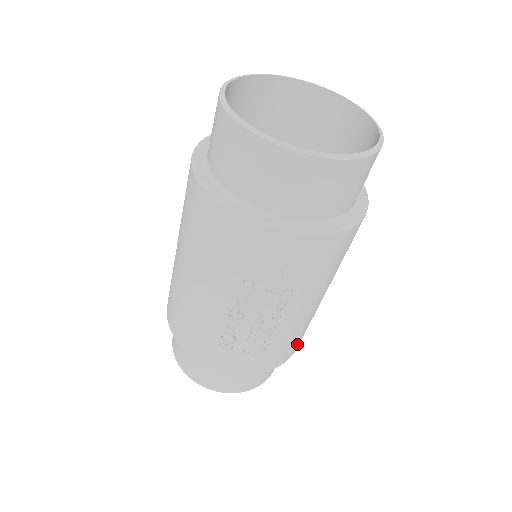
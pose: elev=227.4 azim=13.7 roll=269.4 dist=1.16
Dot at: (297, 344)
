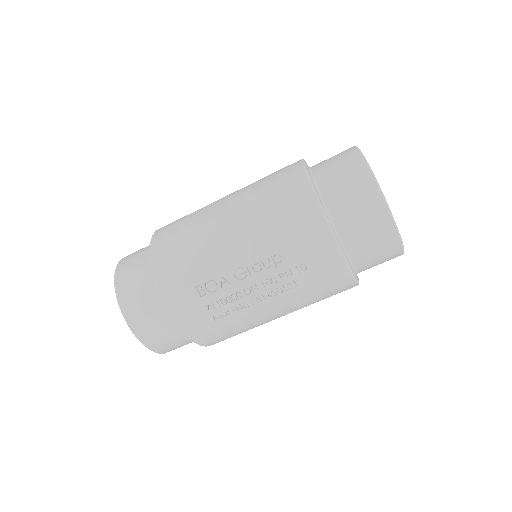
Dot at: (223, 339)
